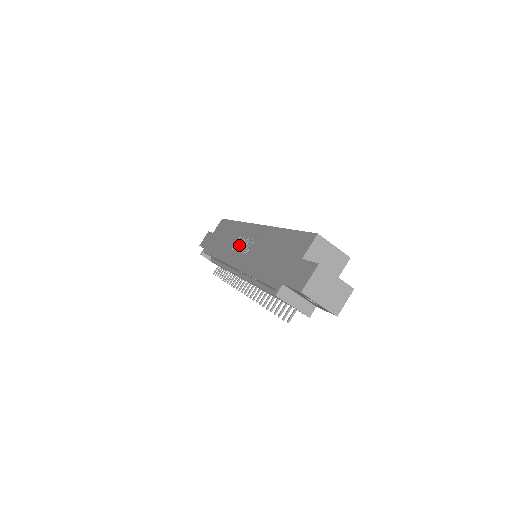
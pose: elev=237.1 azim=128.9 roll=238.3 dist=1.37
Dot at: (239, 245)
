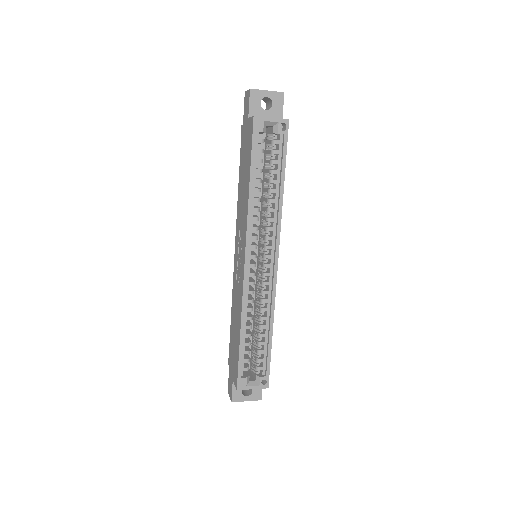
Dot at: (239, 246)
